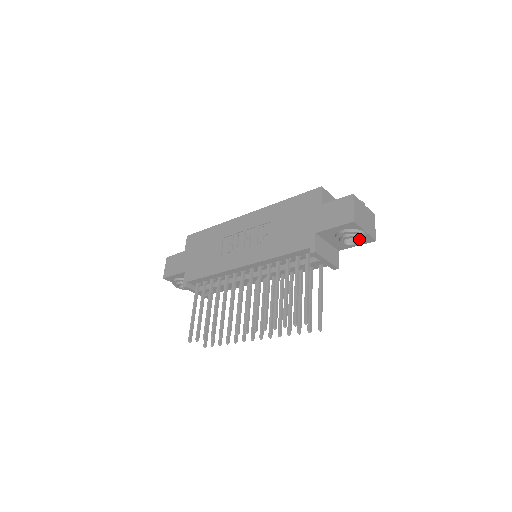
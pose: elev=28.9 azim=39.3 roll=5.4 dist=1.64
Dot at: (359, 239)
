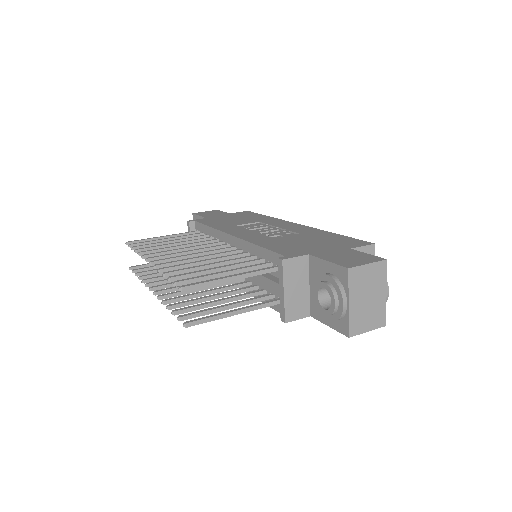
Dot at: (334, 302)
